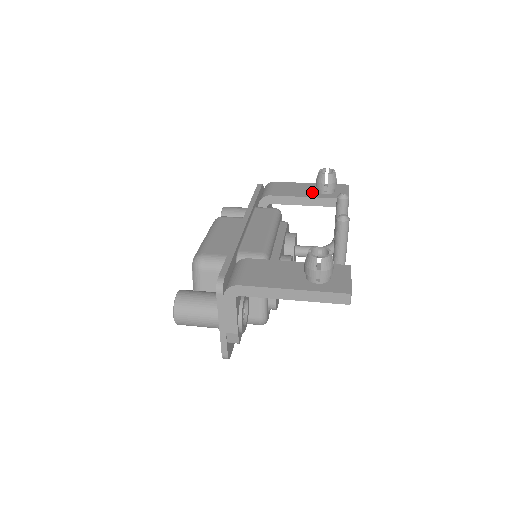
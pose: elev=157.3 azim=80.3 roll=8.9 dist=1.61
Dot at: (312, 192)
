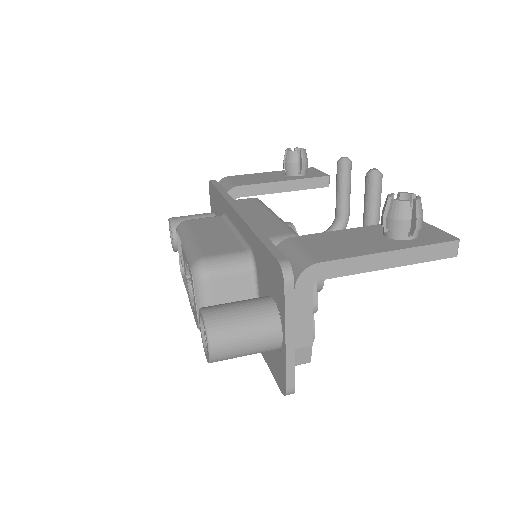
Dot at: (283, 177)
